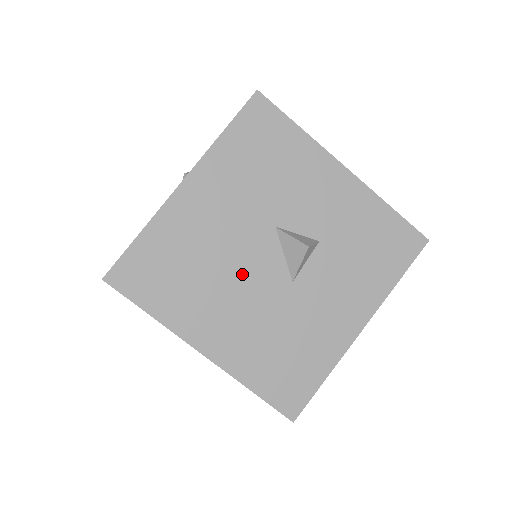
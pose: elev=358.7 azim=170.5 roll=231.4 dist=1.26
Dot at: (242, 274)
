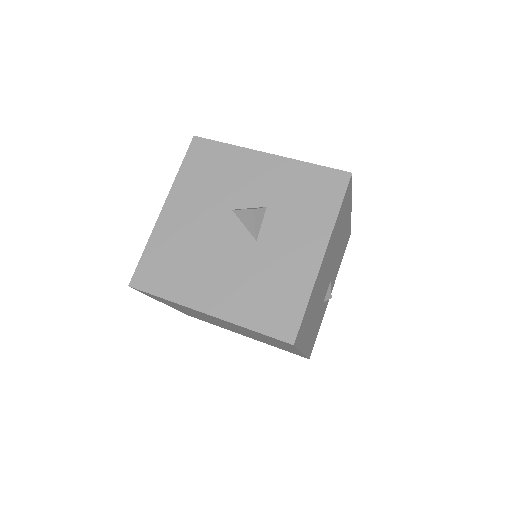
Dot at: (218, 249)
